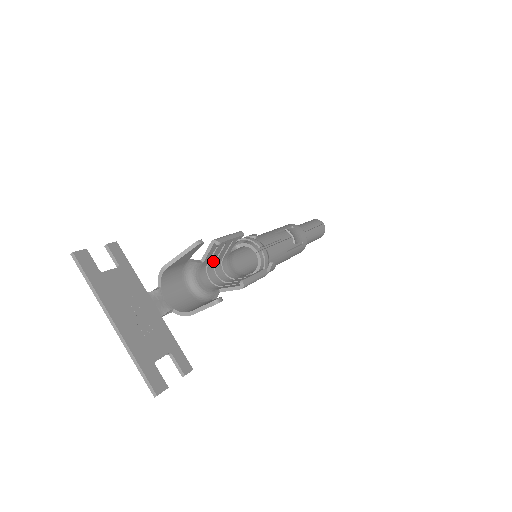
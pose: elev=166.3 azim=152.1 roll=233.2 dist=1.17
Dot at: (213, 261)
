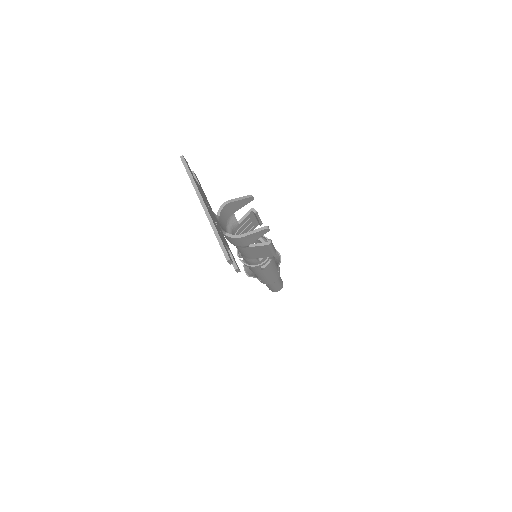
Dot at: (240, 232)
